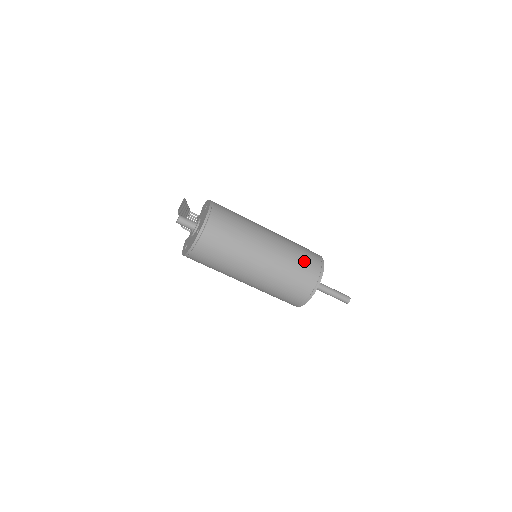
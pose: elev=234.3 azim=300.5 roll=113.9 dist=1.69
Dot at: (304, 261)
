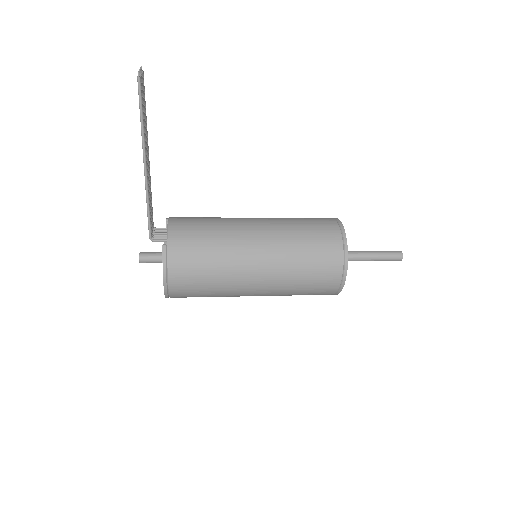
Dot at: occluded
